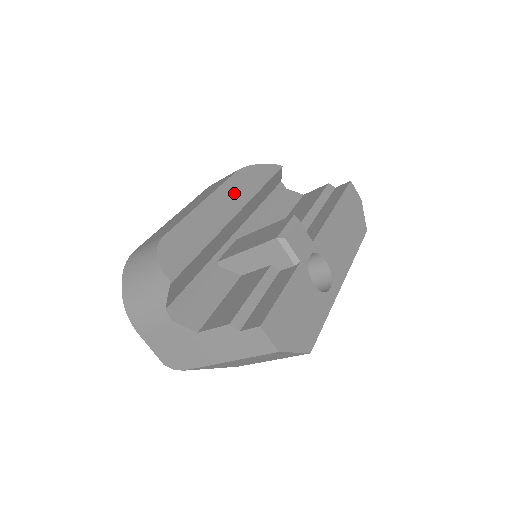
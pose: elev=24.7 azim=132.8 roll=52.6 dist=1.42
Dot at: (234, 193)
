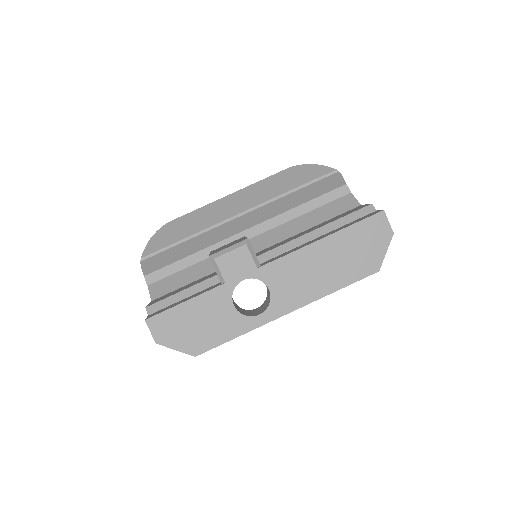
Dot at: (257, 194)
